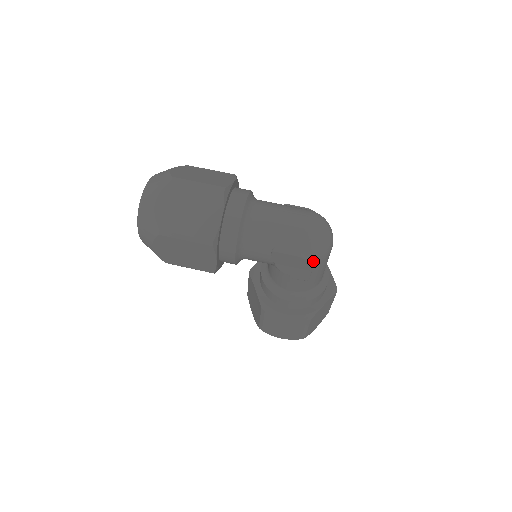
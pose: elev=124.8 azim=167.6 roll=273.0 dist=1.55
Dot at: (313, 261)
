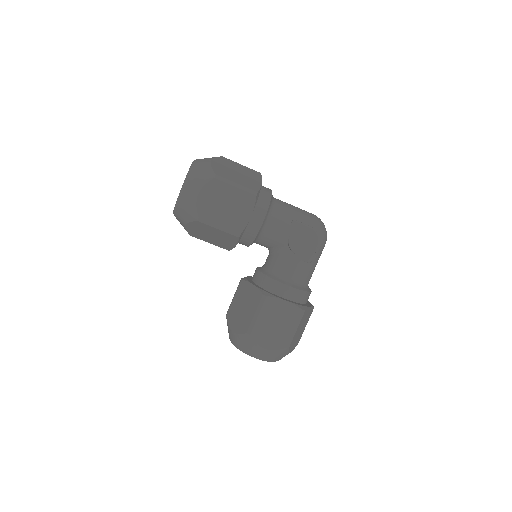
Dot at: (319, 239)
